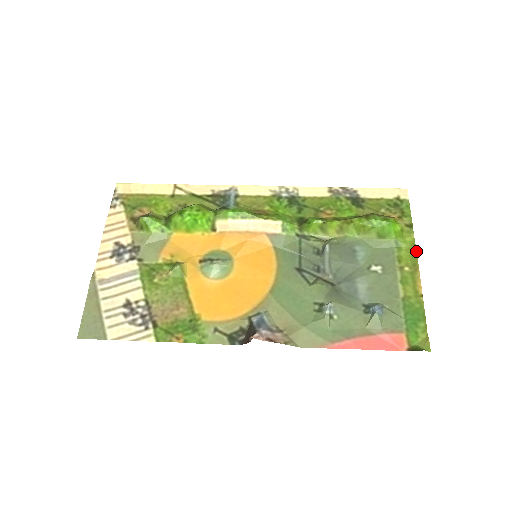
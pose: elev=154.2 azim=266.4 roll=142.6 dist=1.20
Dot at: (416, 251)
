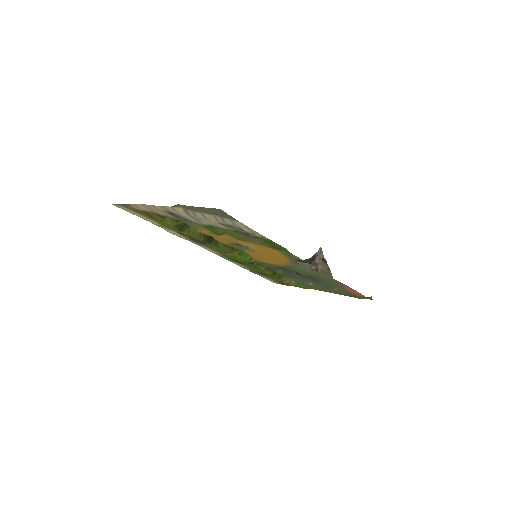
Dot at: occluded
